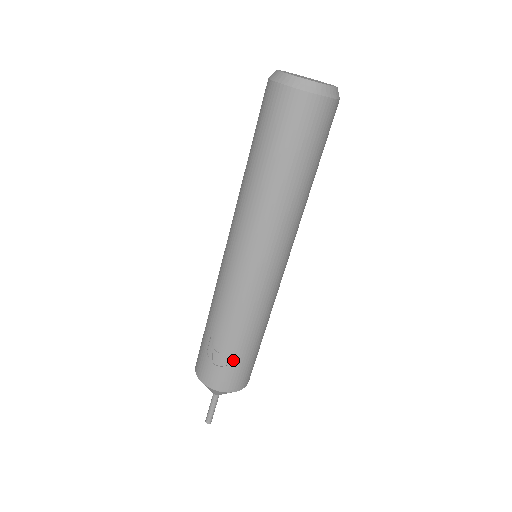
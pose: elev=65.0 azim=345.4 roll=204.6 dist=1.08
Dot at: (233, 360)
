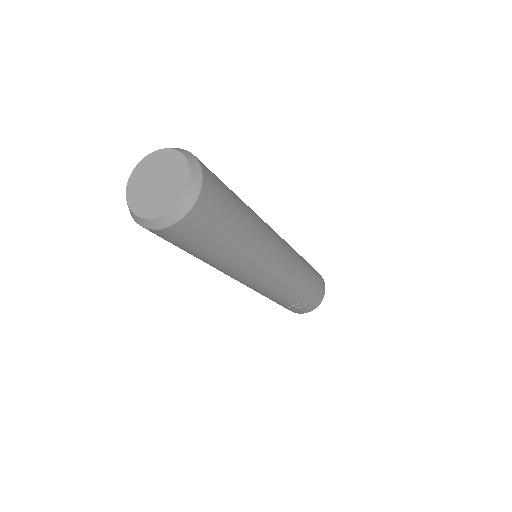
Dot at: (309, 298)
